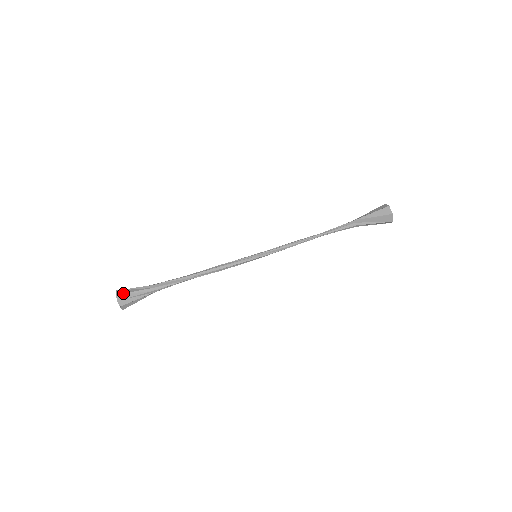
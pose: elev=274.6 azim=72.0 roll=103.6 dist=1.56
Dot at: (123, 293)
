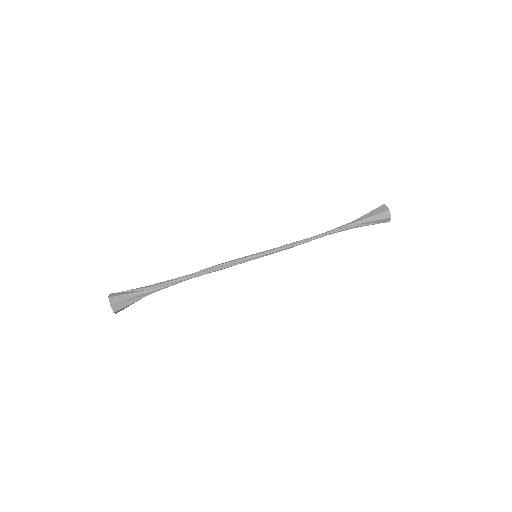
Dot at: occluded
